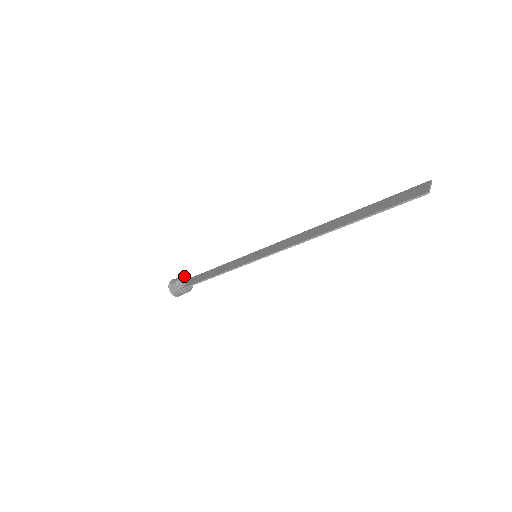
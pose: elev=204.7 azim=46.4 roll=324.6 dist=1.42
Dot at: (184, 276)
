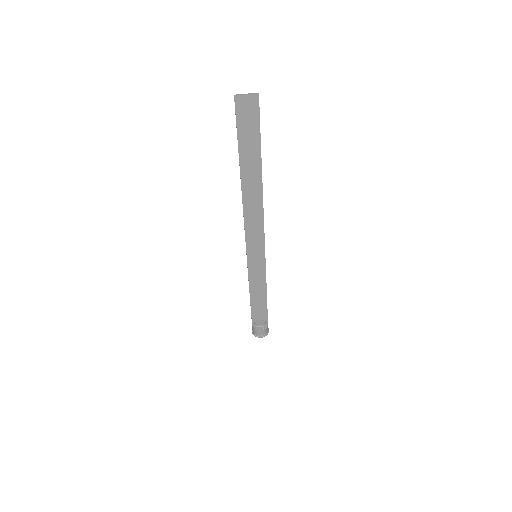
Dot at: occluded
